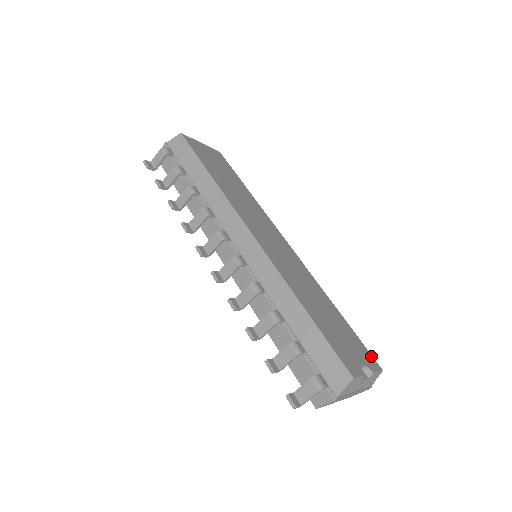
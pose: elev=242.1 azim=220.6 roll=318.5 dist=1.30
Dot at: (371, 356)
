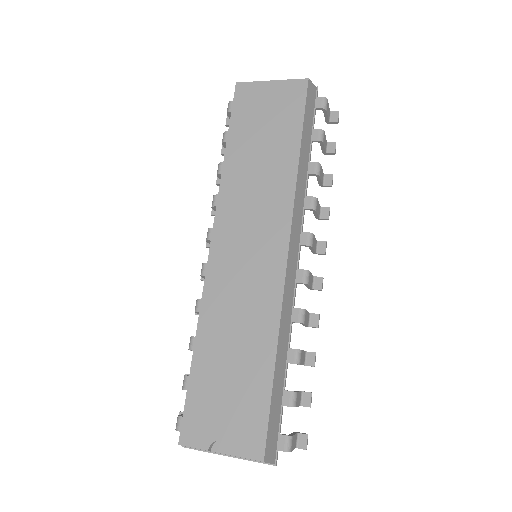
Dot at: (263, 438)
